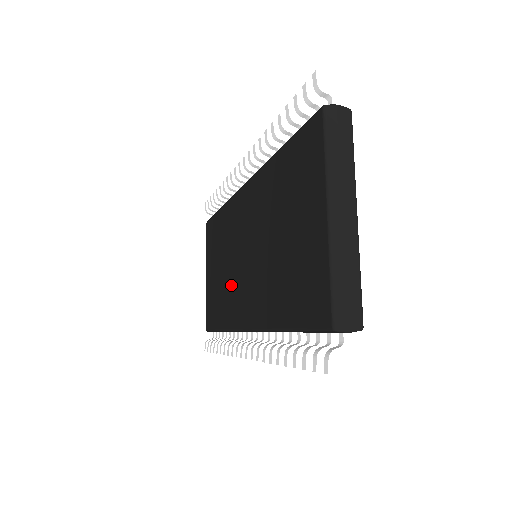
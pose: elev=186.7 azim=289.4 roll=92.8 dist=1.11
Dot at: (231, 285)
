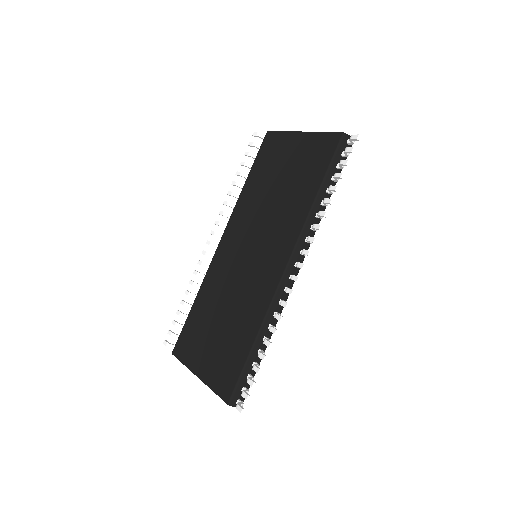
Dot at: (246, 293)
